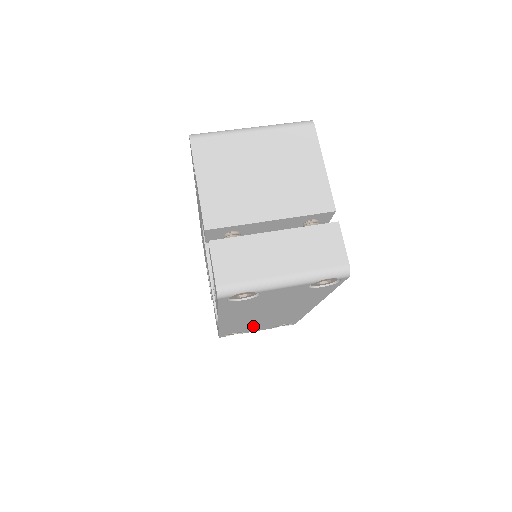
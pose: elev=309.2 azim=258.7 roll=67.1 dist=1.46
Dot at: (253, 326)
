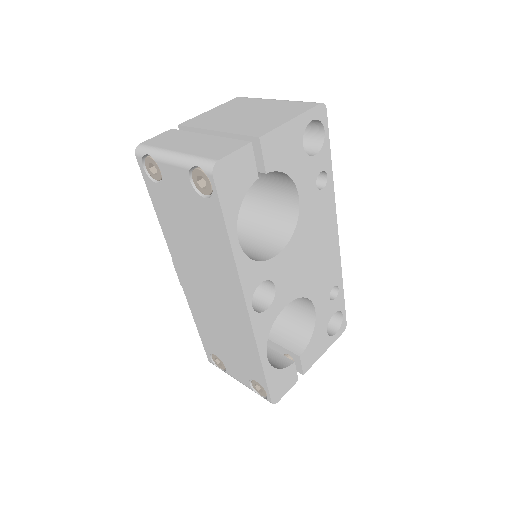
Dot at: (221, 341)
